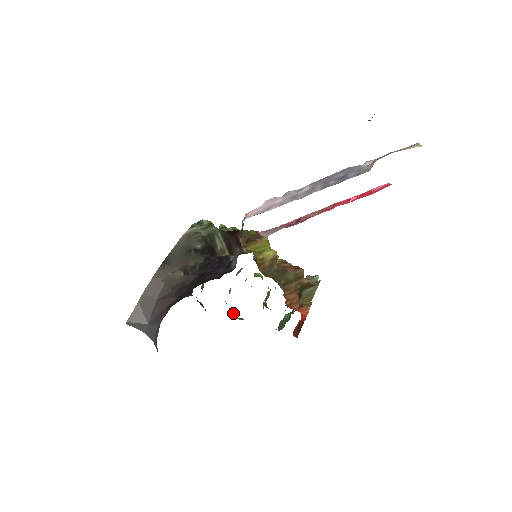
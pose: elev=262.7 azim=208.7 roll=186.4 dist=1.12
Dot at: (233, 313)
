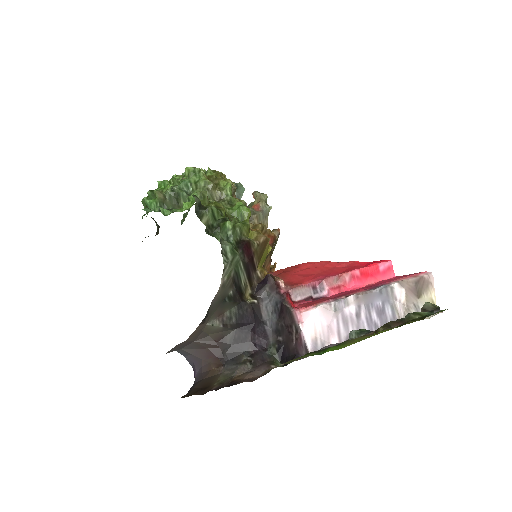
Dot at: occluded
